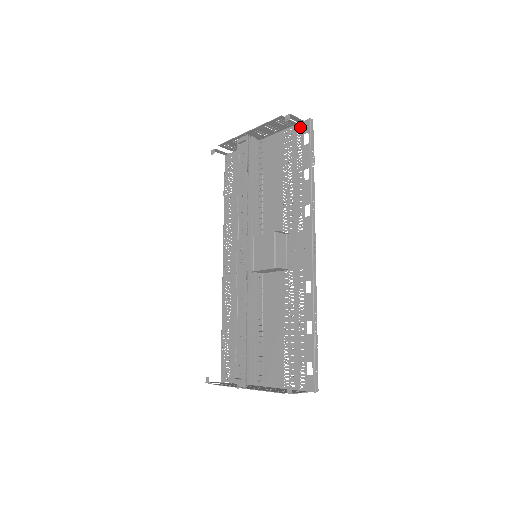
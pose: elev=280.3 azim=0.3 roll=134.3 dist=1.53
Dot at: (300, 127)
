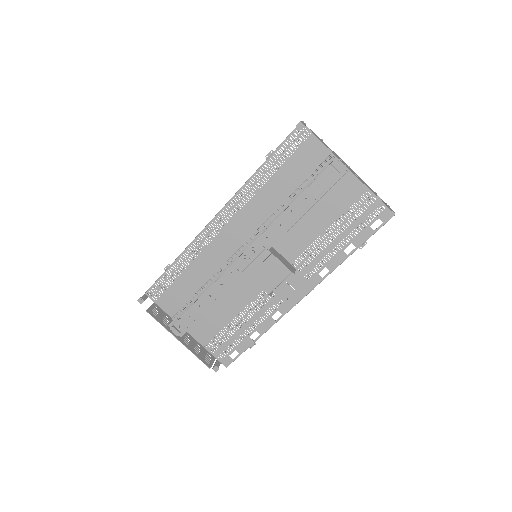
Dot at: (383, 209)
